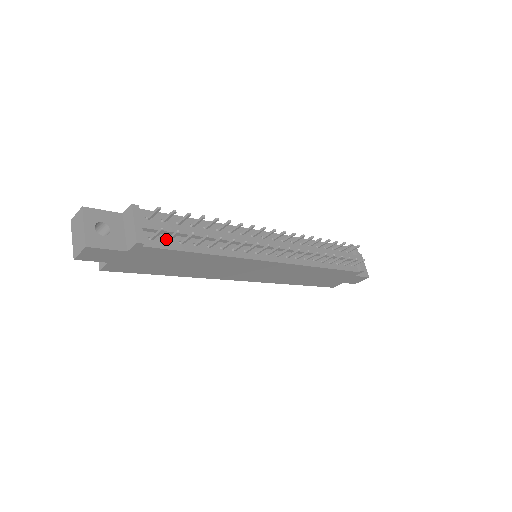
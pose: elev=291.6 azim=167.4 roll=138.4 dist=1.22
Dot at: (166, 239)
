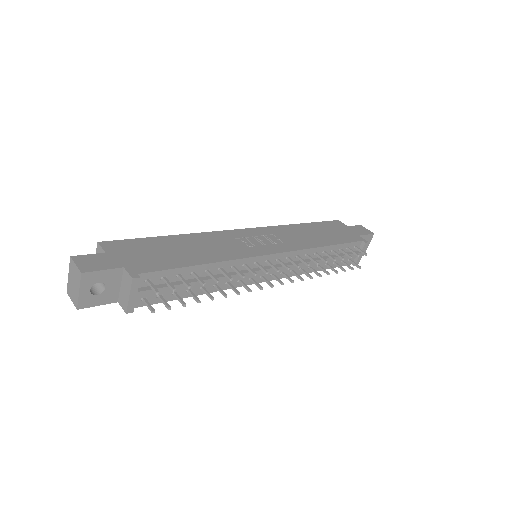
Dot at: (159, 296)
